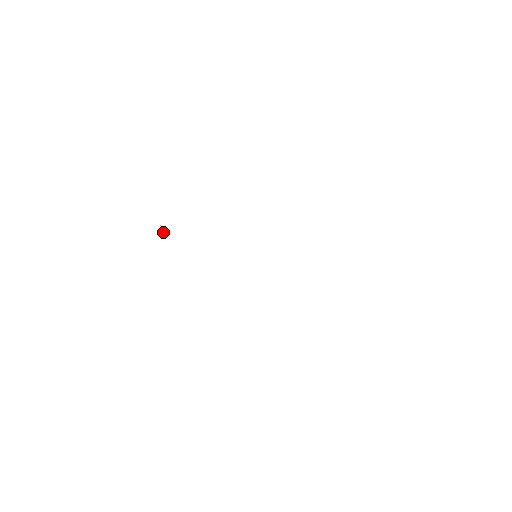
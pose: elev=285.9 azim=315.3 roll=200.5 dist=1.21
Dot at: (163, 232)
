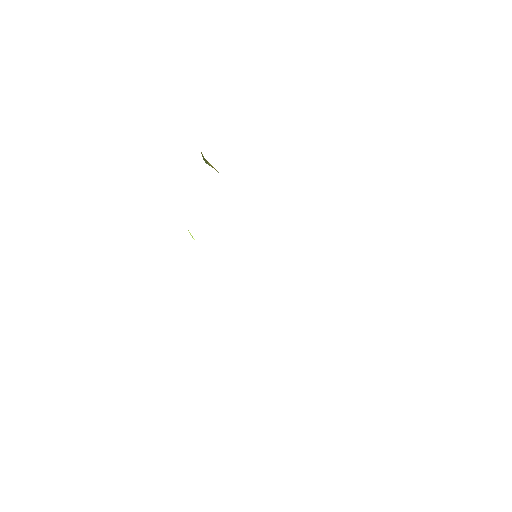
Dot at: occluded
